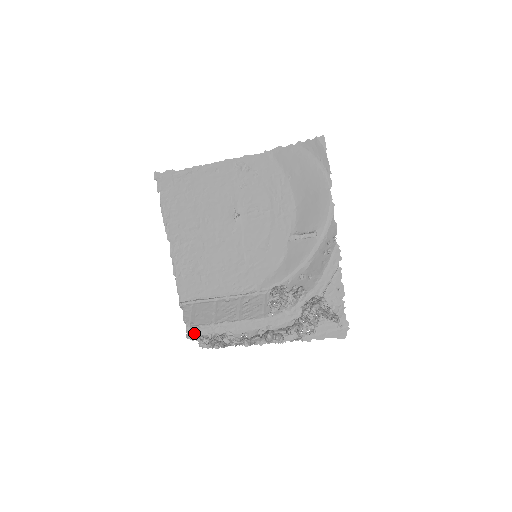
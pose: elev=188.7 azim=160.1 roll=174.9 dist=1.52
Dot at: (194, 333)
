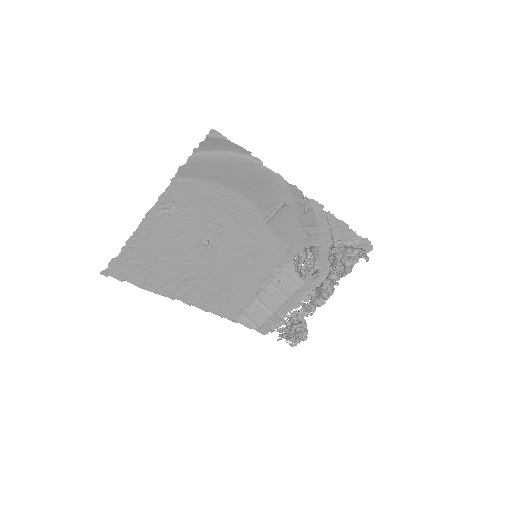
Dot at: (266, 329)
